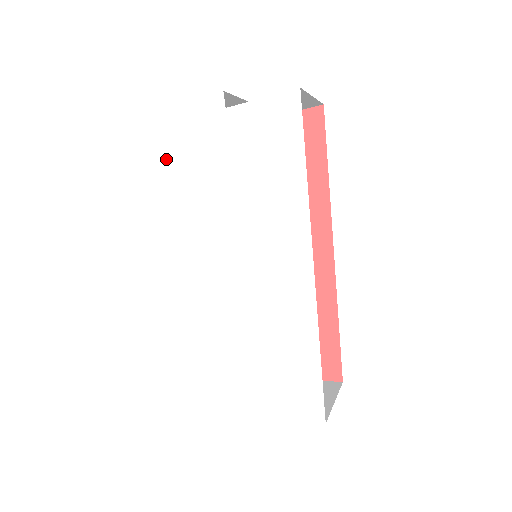
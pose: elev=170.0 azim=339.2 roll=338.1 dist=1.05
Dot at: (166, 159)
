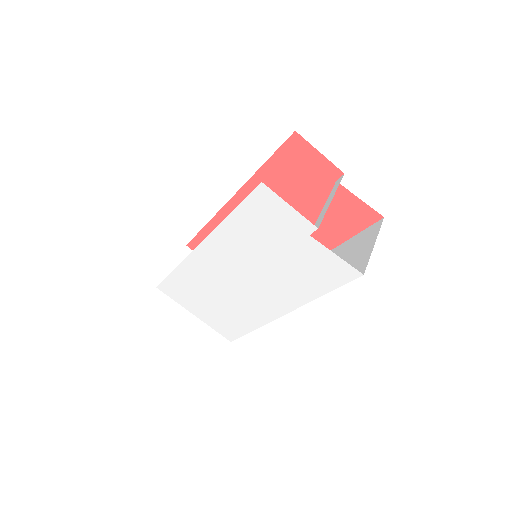
Dot at: (240, 210)
